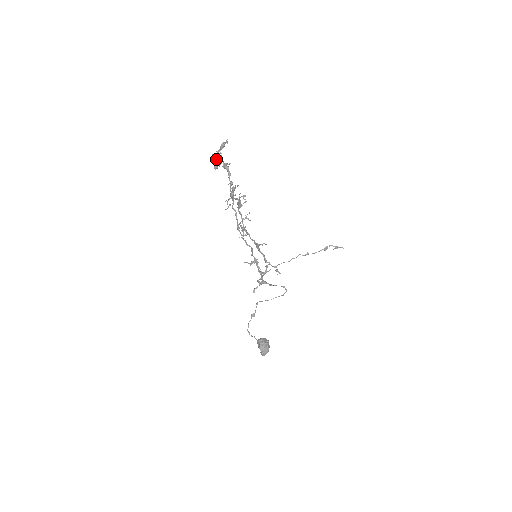
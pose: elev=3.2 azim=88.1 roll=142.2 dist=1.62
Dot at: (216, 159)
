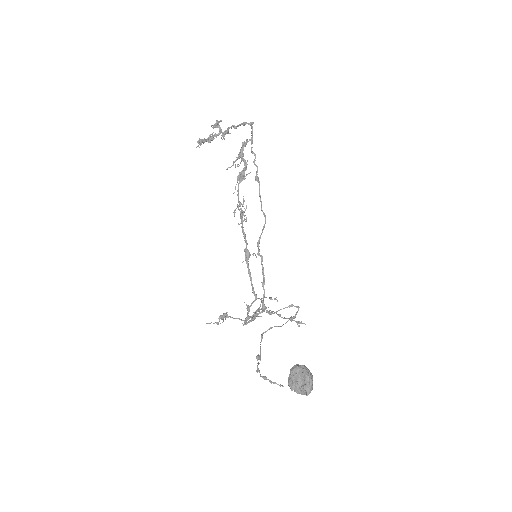
Dot at: (205, 140)
